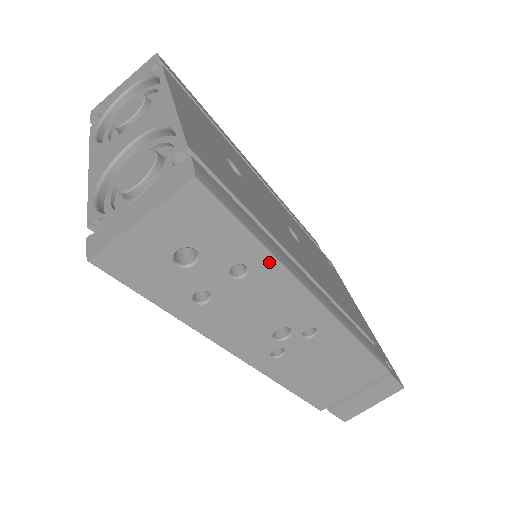
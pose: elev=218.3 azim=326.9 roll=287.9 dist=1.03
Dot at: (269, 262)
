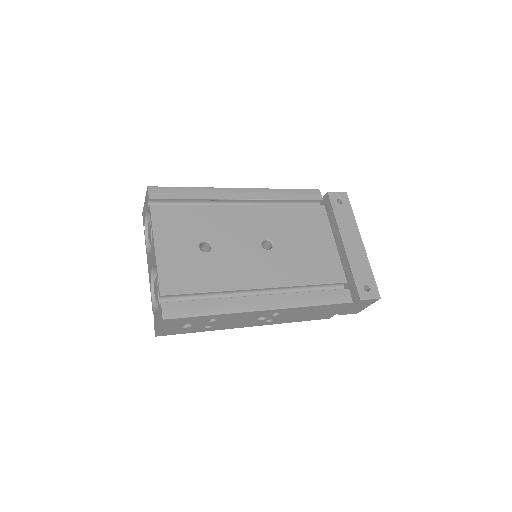
Dot at: (222, 315)
